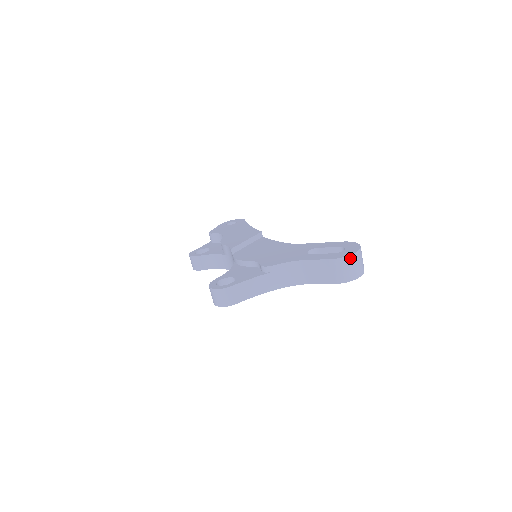
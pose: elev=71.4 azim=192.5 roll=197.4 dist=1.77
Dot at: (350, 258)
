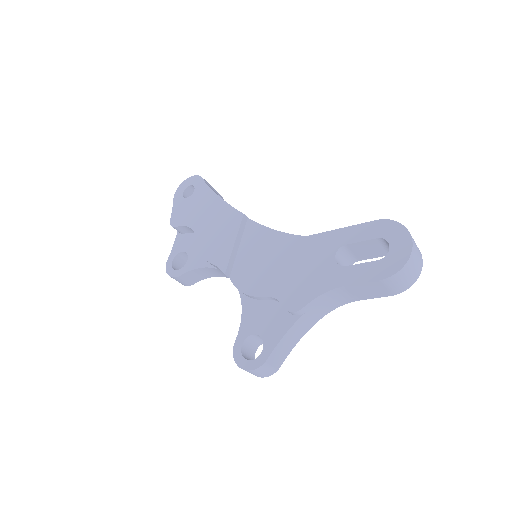
Dot at: (406, 266)
